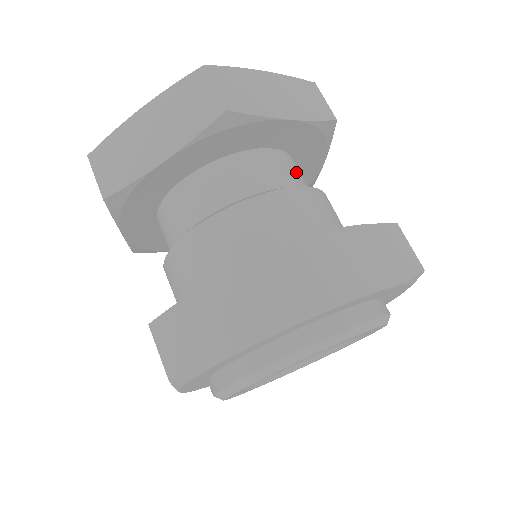
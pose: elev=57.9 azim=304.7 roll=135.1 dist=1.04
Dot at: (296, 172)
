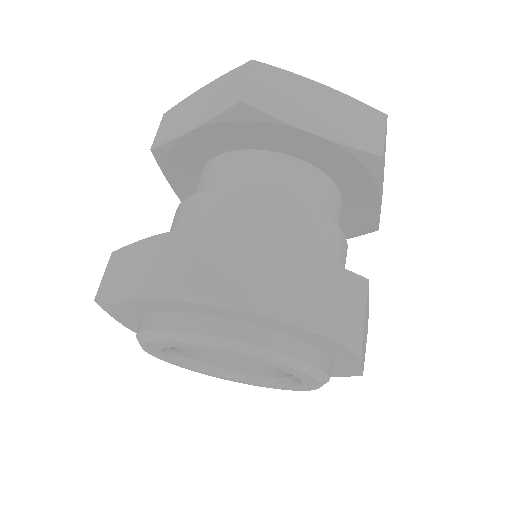
Dot at: occluded
